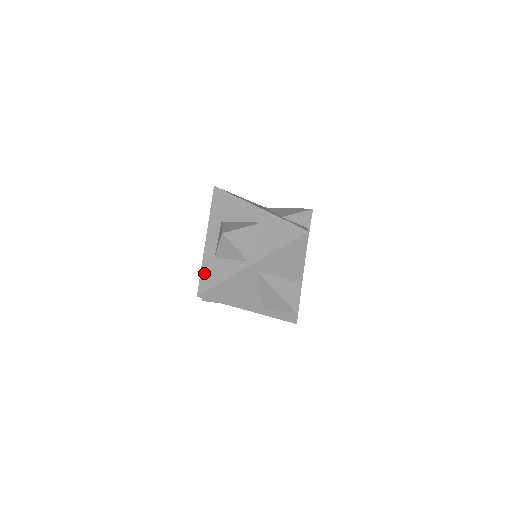
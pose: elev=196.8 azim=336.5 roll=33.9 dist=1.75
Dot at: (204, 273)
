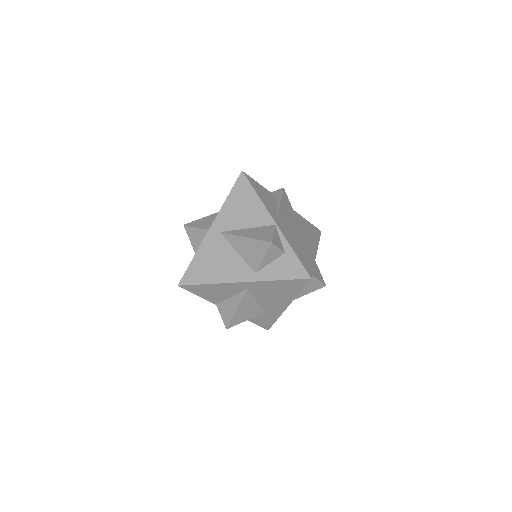
Dot at: occluded
